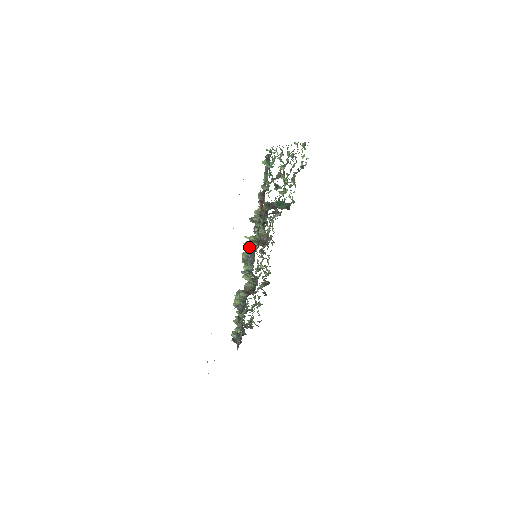
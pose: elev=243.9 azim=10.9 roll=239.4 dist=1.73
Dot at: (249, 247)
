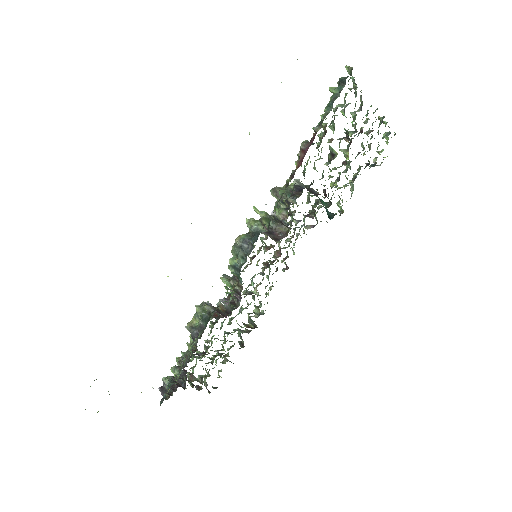
Dot at: (253, 226)
